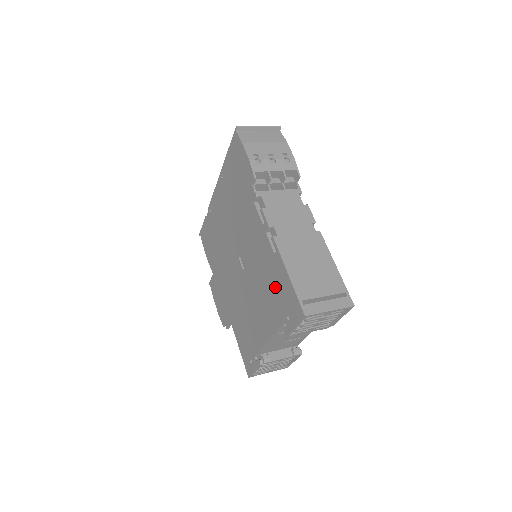
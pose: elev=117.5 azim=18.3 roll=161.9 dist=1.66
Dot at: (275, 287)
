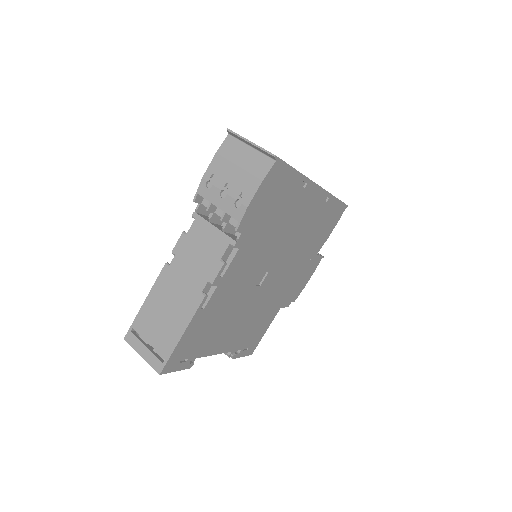
Dot at: occluded
